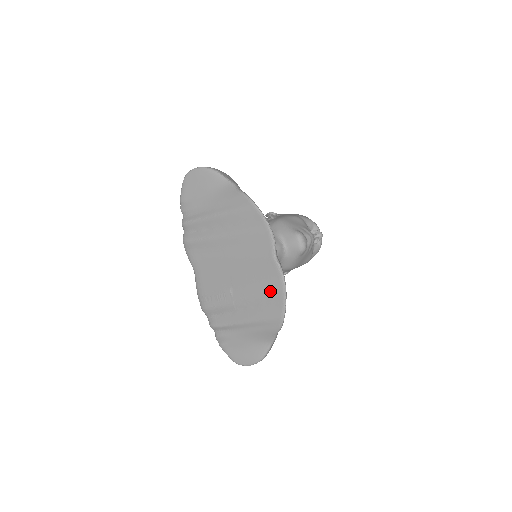
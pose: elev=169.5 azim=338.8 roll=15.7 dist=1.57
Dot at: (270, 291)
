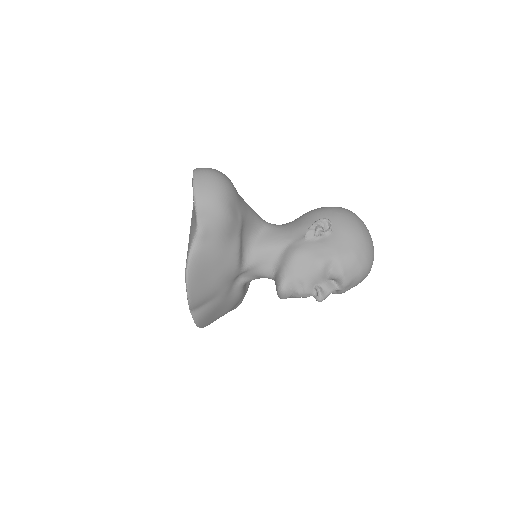
Dot at: occluded
